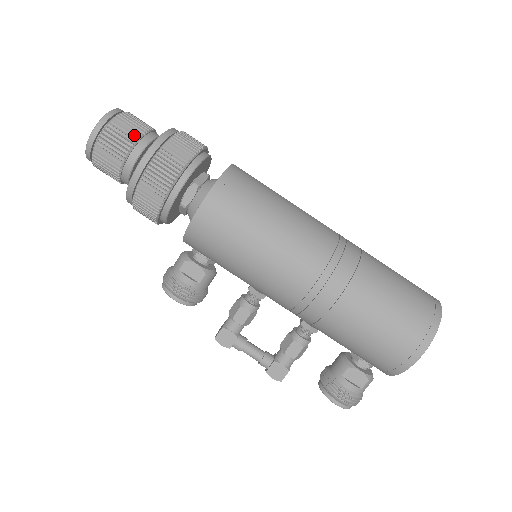
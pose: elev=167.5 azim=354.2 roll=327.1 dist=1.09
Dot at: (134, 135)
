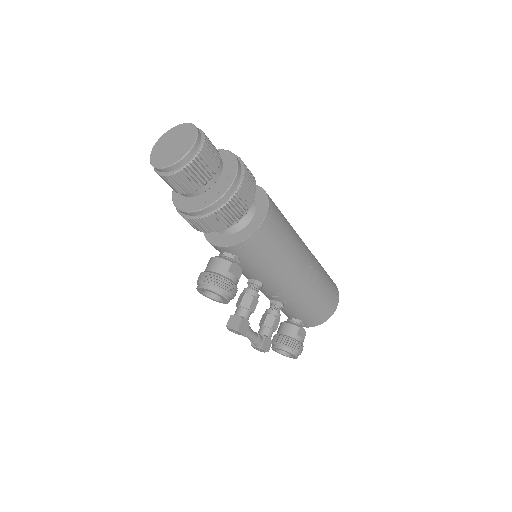
Dot at: (216, 151)
